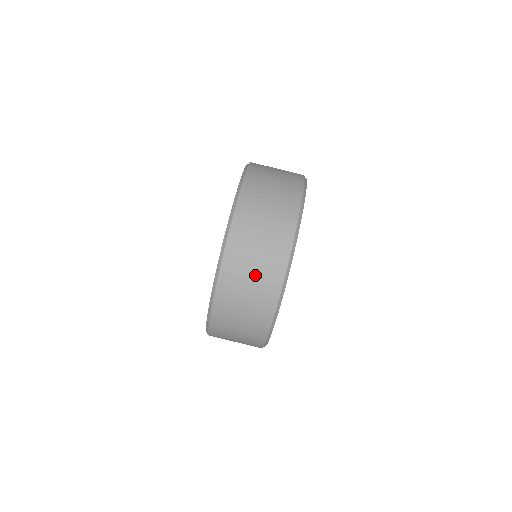
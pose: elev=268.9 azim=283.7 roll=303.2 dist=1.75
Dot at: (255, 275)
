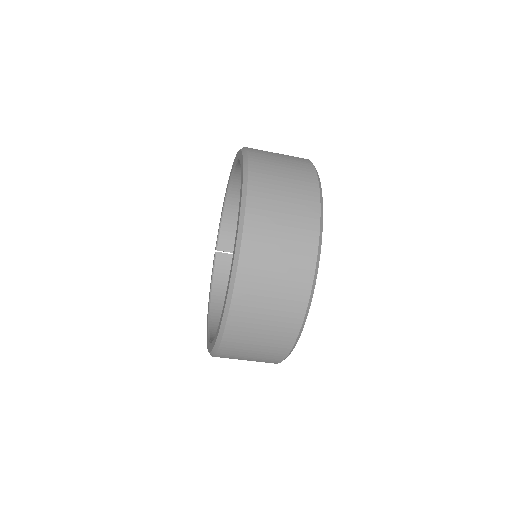
Dot at: (262, 340)
